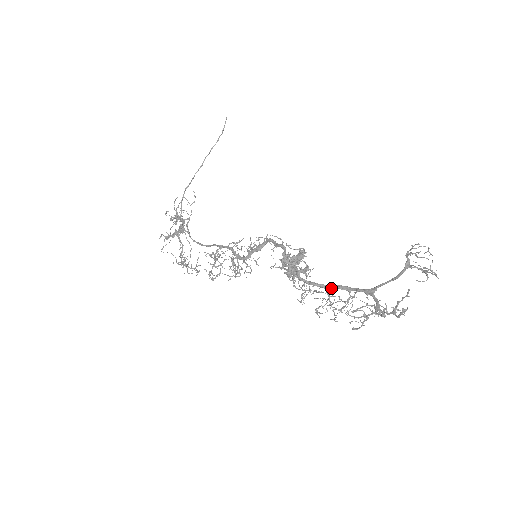
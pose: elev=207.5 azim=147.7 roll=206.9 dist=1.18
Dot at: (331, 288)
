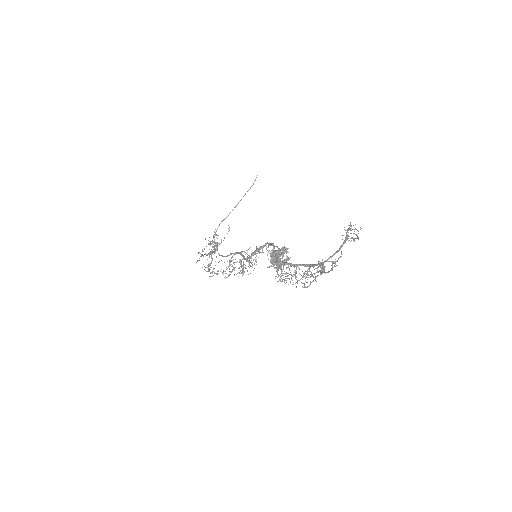
Dot at: occluded
